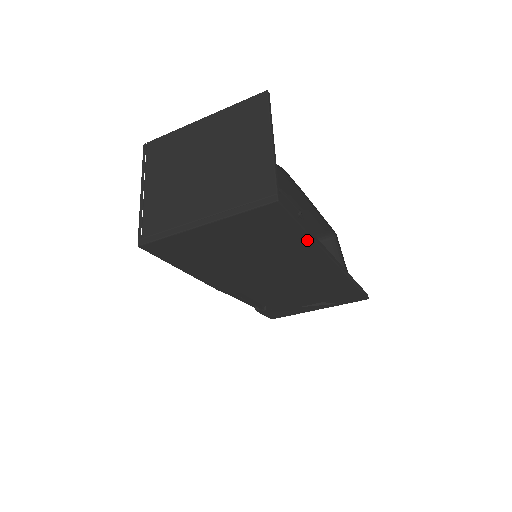
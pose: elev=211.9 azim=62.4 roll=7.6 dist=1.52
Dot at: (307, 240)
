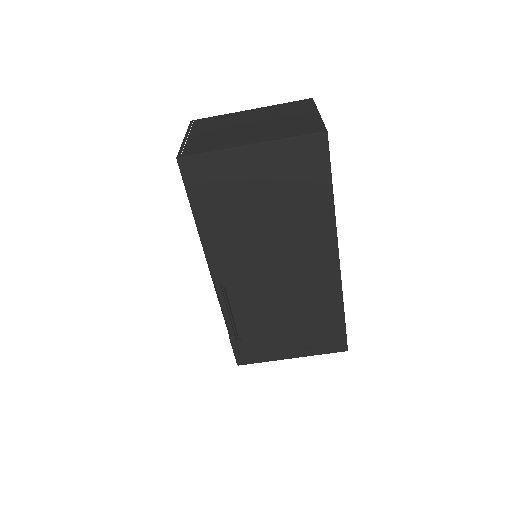
Dot at: (329, 207)
